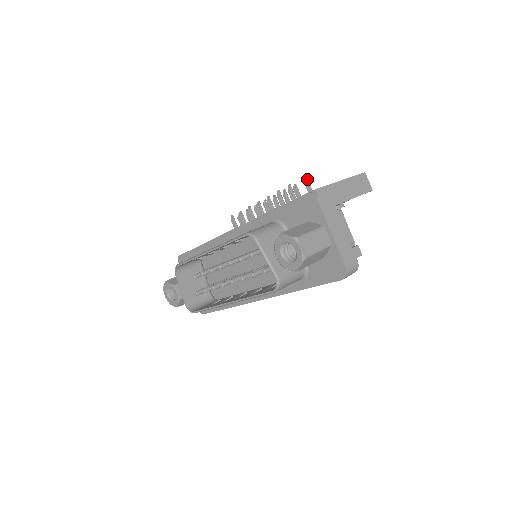
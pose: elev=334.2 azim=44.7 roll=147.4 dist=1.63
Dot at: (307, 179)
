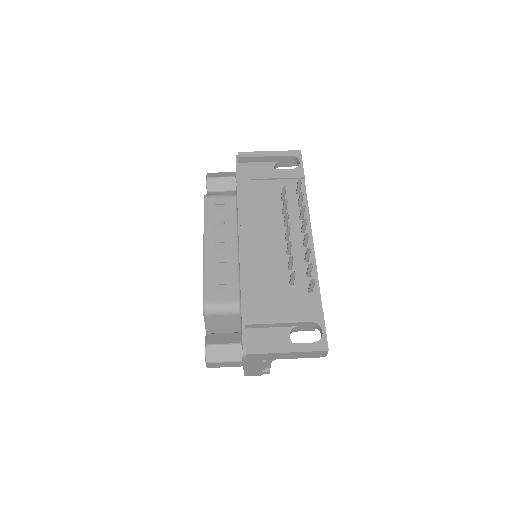
Dot at: (313, 283)
